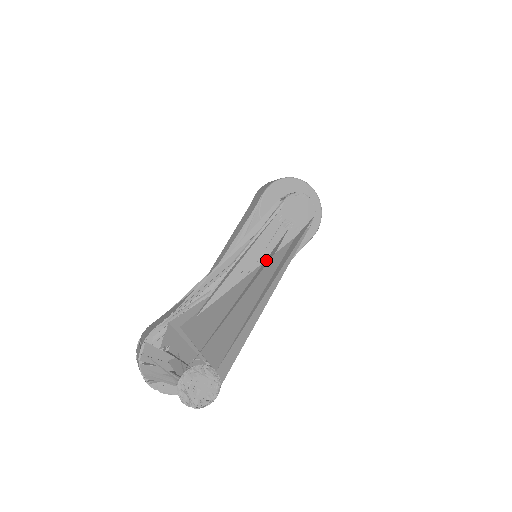
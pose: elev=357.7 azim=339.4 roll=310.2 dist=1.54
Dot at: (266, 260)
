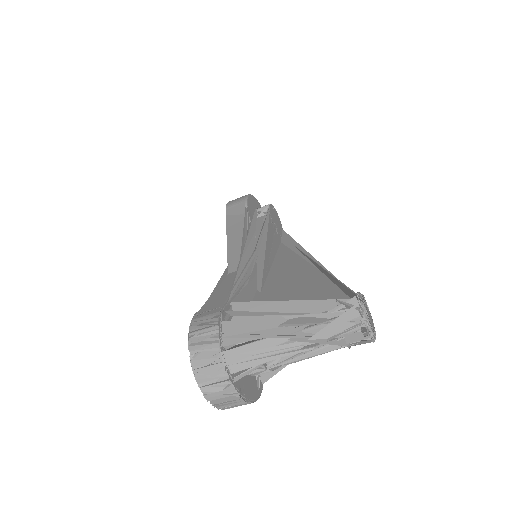
Dot at: occluded
